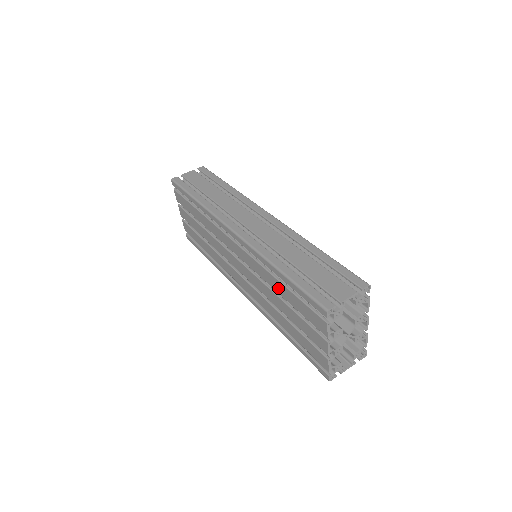
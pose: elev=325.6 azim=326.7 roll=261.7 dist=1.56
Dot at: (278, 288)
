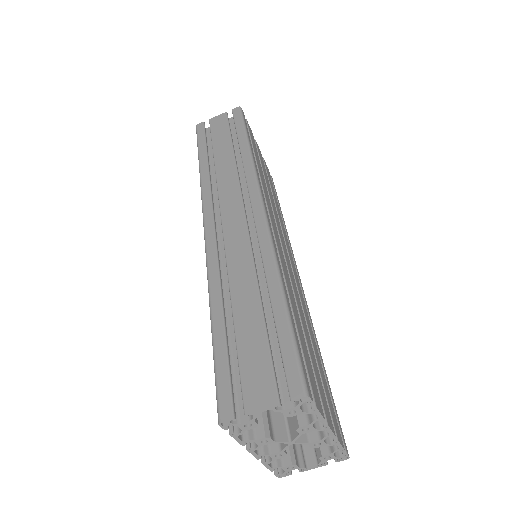
Dot at: occluded
